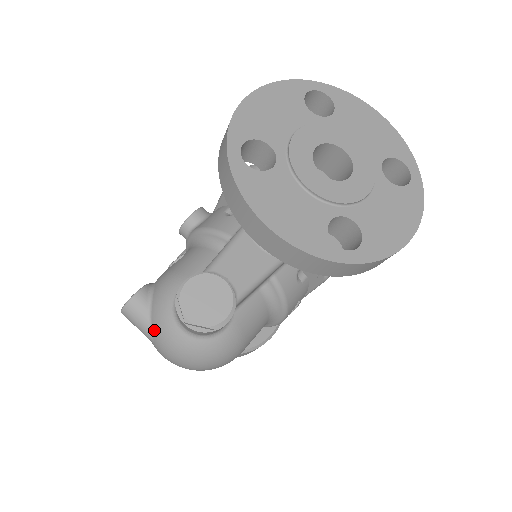
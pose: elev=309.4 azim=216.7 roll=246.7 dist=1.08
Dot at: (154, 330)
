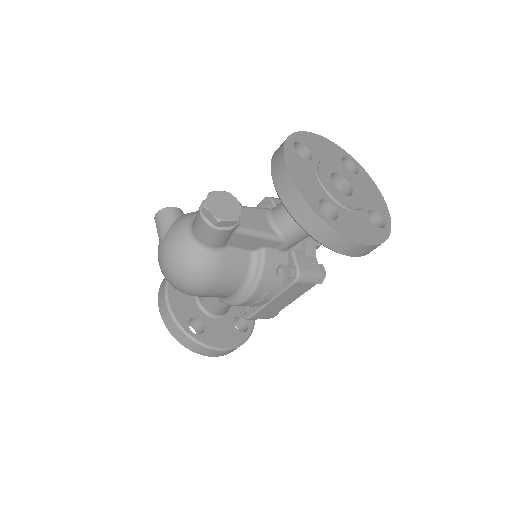
Dot at: (170, 230)
